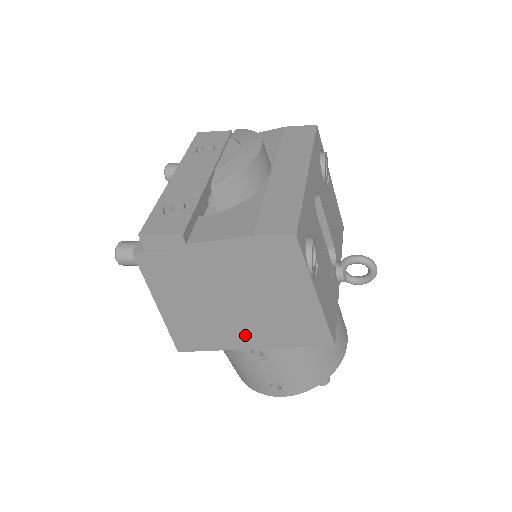
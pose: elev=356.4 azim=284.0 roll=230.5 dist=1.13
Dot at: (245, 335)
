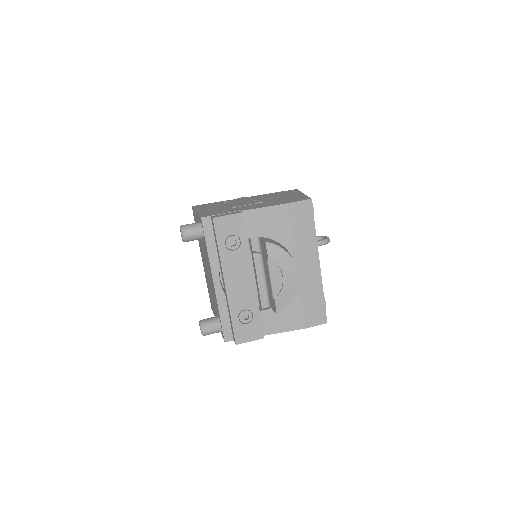
Dot at: occluded
